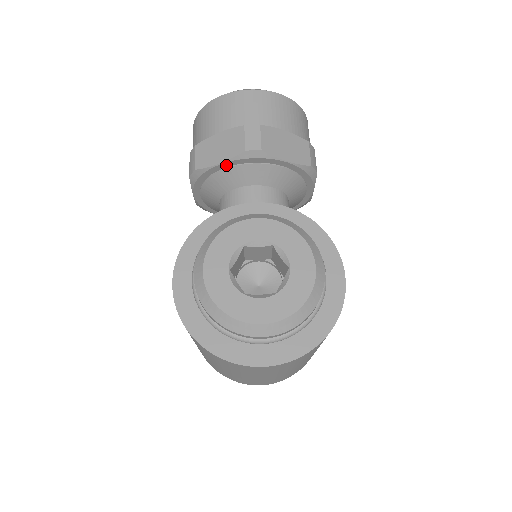
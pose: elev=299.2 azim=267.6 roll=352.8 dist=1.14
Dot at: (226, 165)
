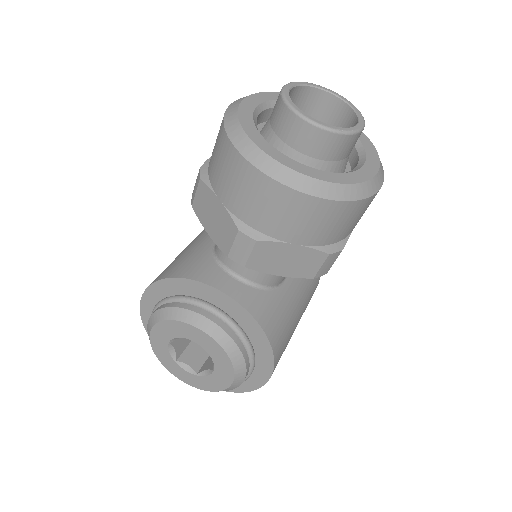
Dot at: occluded
